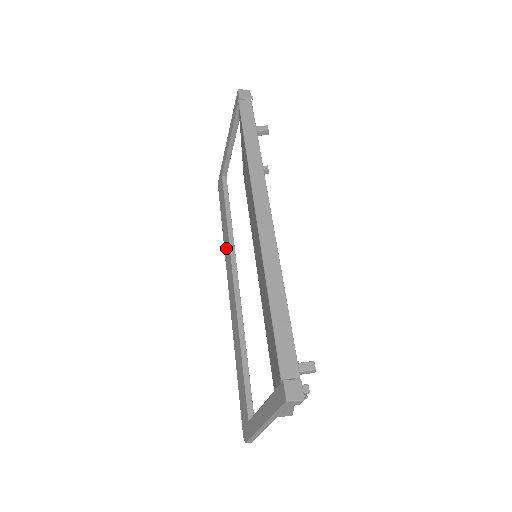
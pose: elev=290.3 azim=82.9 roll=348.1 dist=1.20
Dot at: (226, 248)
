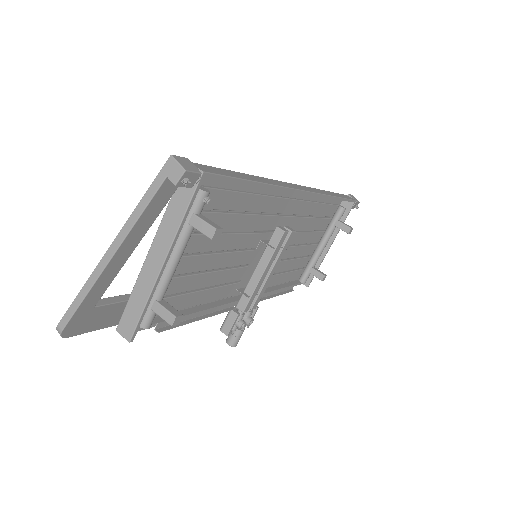
Dot at: occluded
